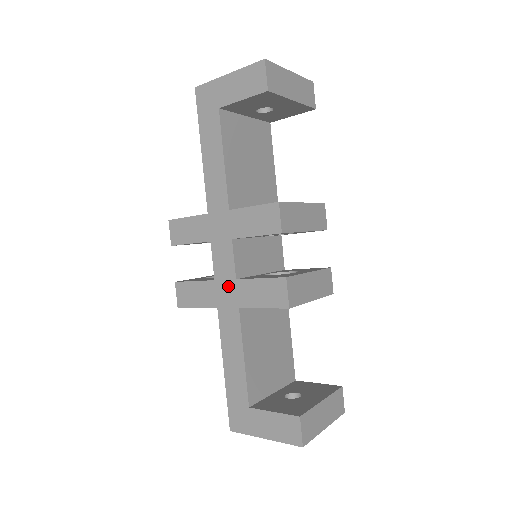
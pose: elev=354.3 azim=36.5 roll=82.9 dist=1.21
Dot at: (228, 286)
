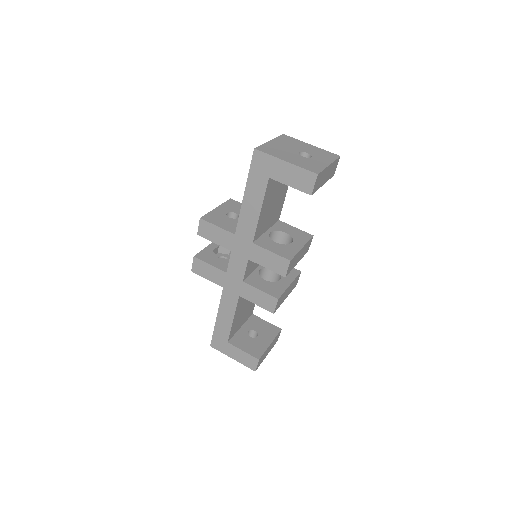
Dot at: (236, 281)
